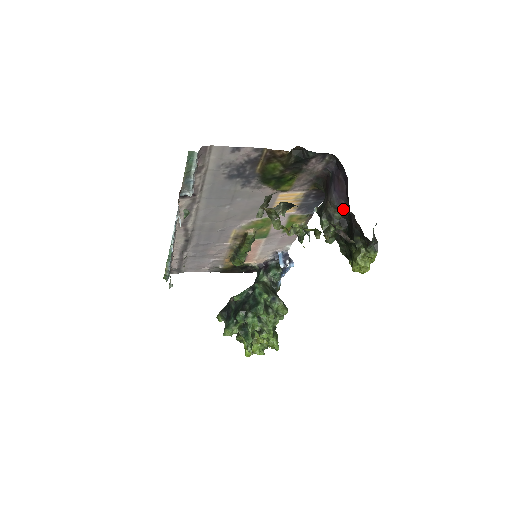
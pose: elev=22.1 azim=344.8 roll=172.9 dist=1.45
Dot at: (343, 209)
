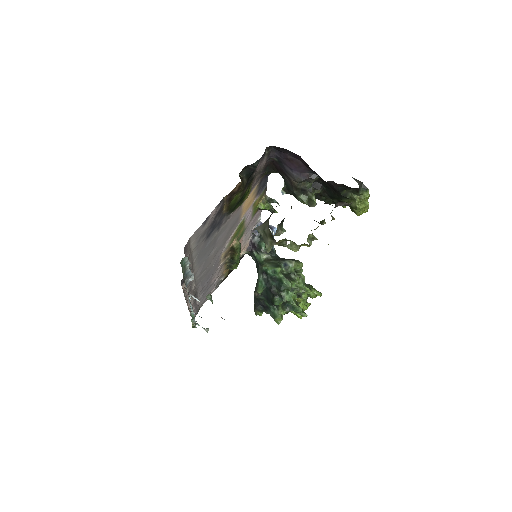
Dot at: (312, 179)
